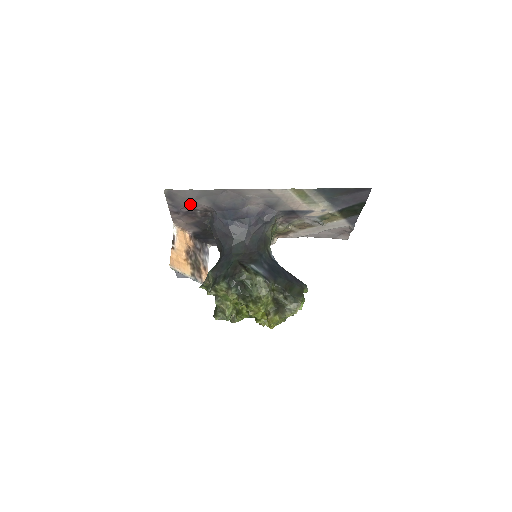
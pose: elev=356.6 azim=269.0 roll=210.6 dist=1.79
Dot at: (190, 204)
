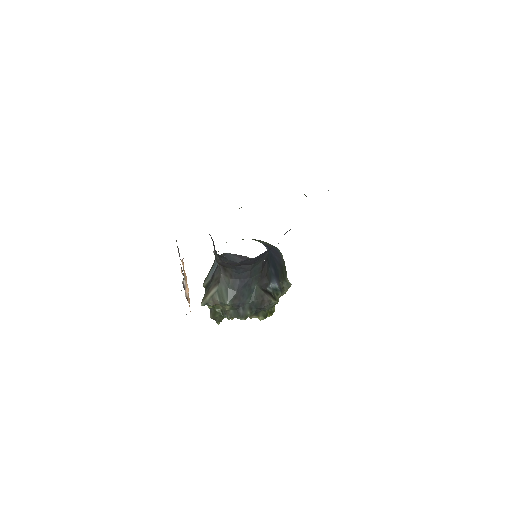
Dot at: occluded
